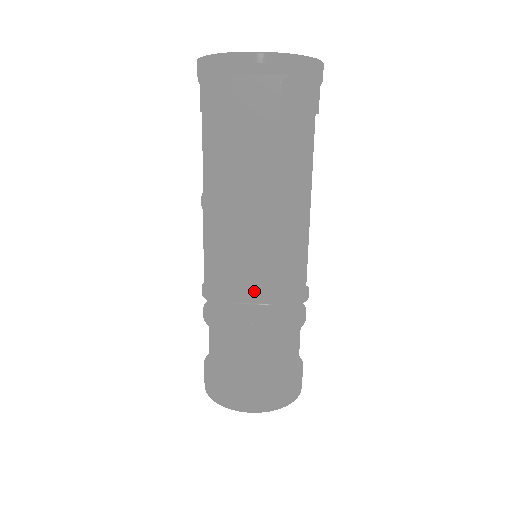
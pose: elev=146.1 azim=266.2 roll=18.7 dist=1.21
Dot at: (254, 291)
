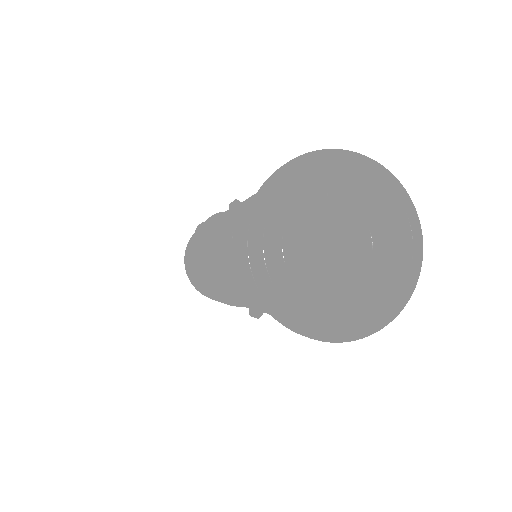
Dot at: occluded
